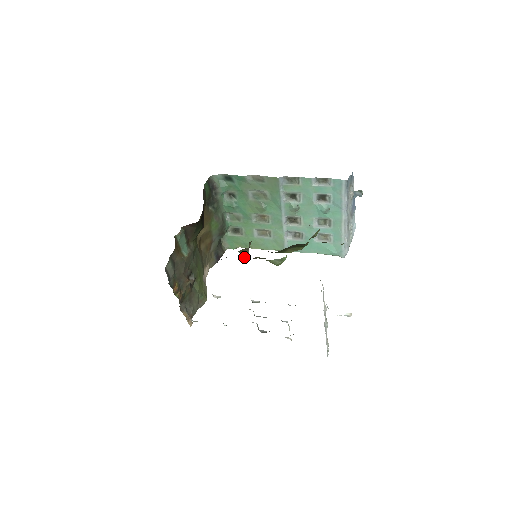
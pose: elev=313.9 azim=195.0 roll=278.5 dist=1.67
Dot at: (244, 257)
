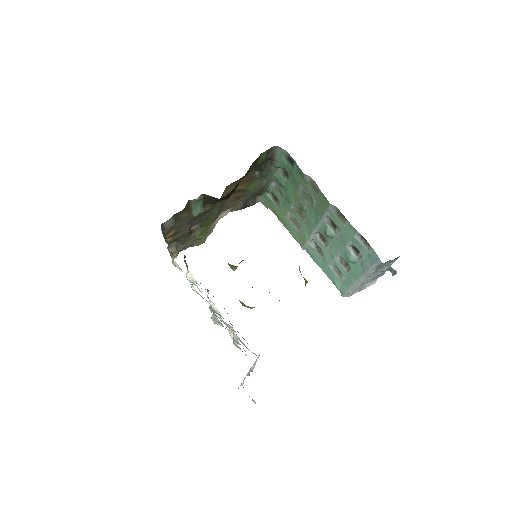
Dot at: (231, 267)
